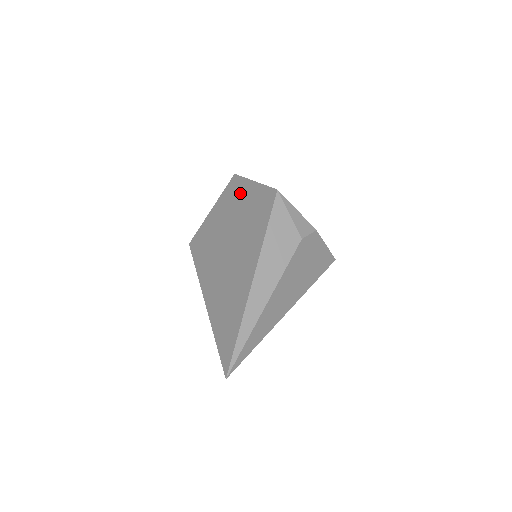
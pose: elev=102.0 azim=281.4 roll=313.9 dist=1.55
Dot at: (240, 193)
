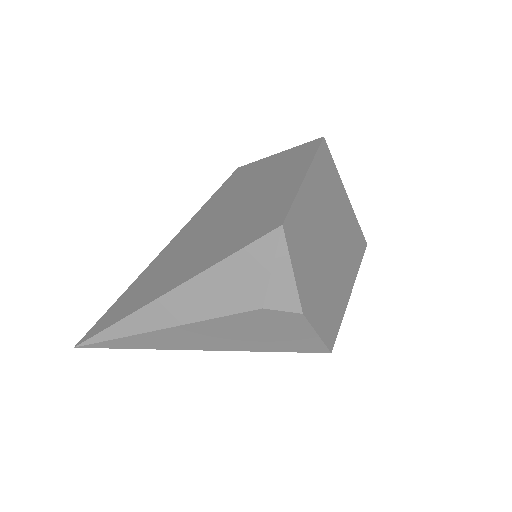
Dot at: (290, 172)
